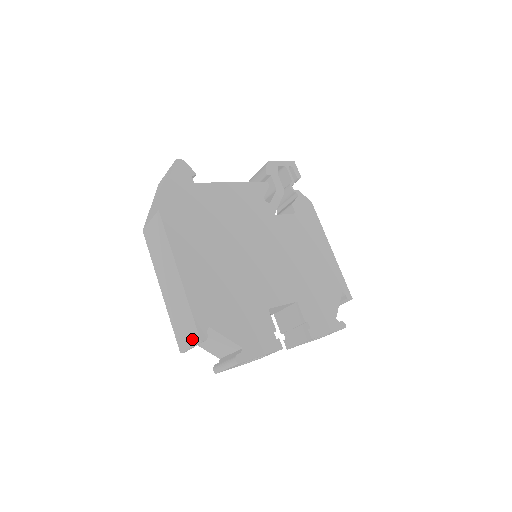
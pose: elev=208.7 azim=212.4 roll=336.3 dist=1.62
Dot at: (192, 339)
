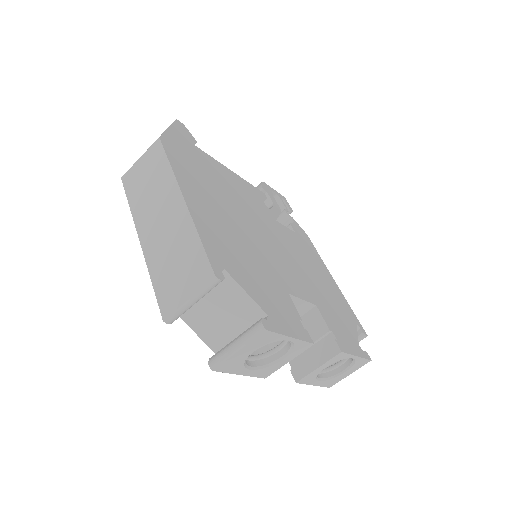
Dot at: (196, 283)
